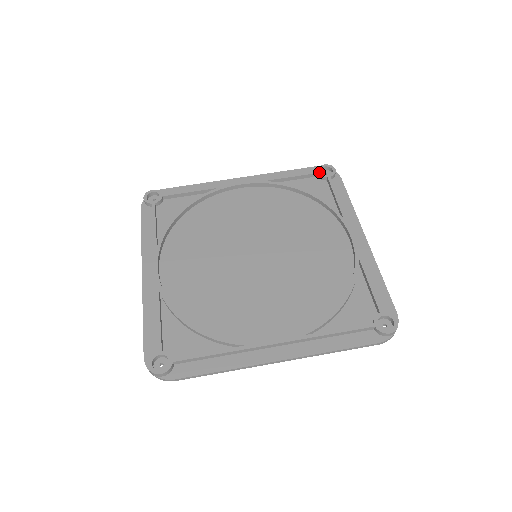
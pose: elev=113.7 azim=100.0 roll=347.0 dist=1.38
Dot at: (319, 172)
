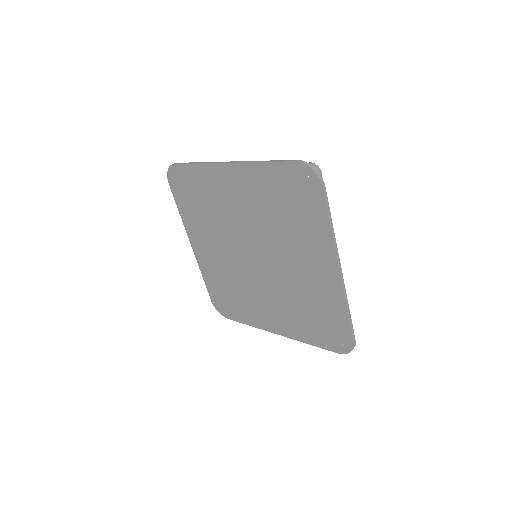
Dot at: occluded
